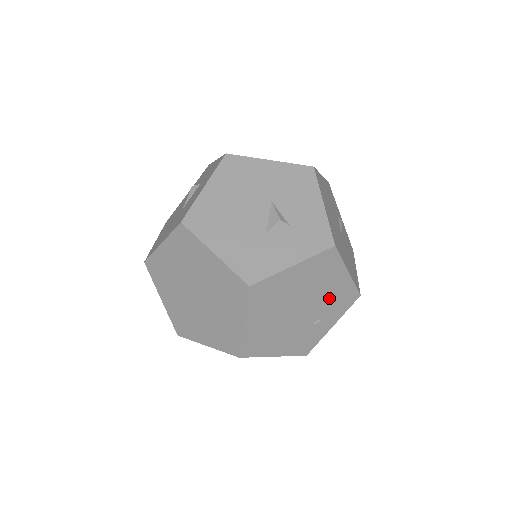
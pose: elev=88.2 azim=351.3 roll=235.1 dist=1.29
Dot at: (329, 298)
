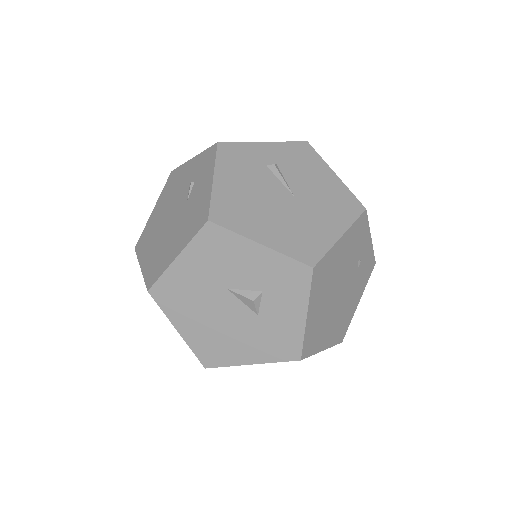
Dot at: (349, 255)
